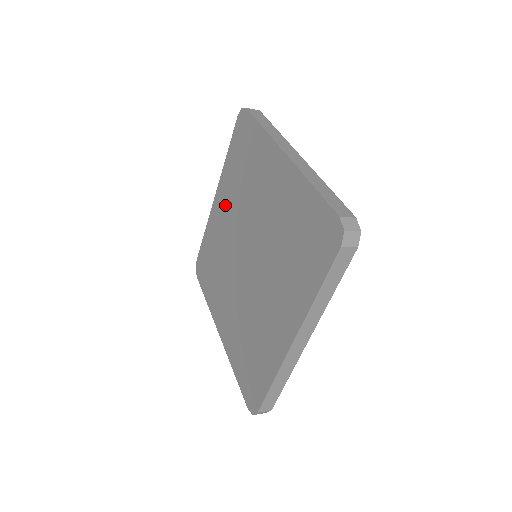
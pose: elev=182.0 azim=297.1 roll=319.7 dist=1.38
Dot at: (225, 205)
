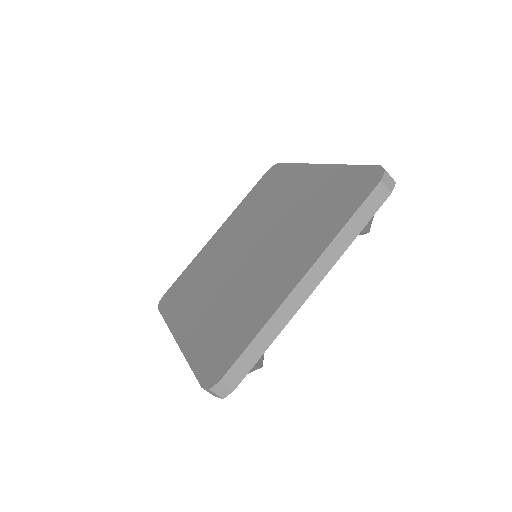
Dot at: (229, 231)
